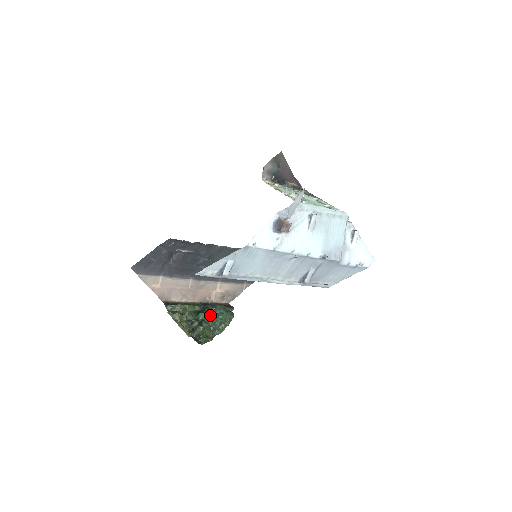
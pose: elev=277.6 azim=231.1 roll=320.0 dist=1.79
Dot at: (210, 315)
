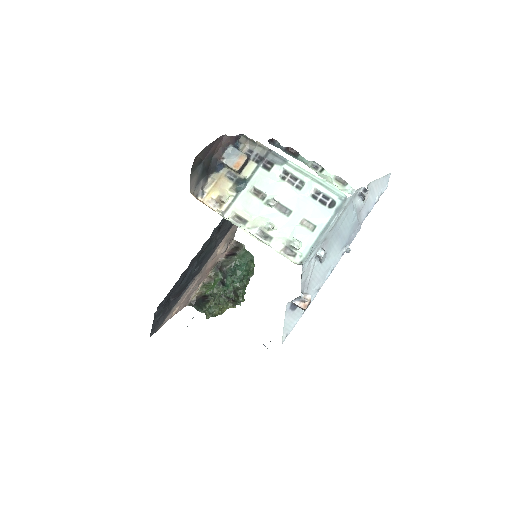
Dot at: (234, 277)
